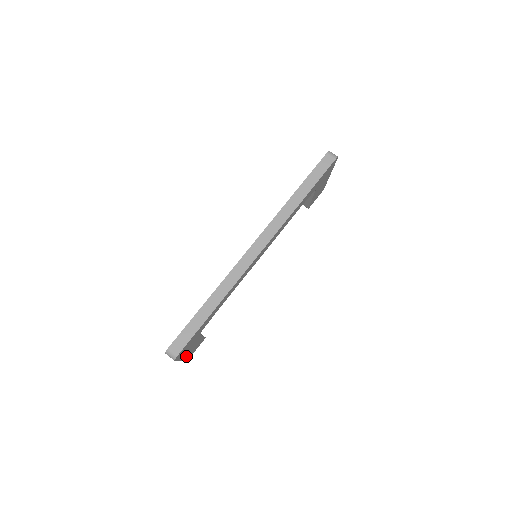
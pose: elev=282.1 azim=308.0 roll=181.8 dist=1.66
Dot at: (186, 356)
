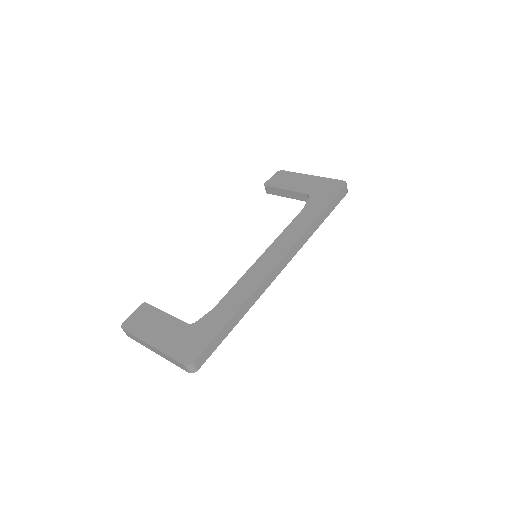
Dot at: occluded
